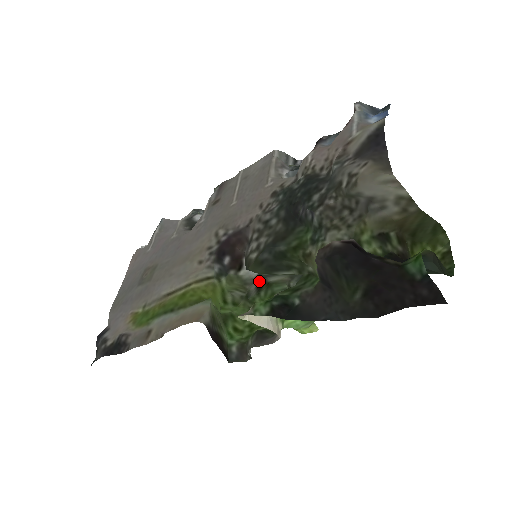
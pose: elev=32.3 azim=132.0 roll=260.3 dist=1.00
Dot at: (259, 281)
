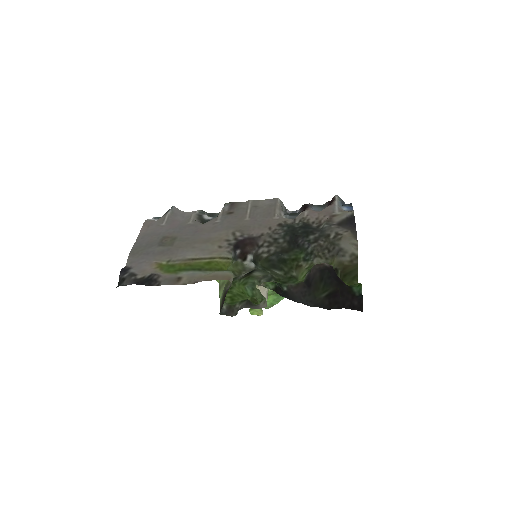
Dot at: (251, 271)
